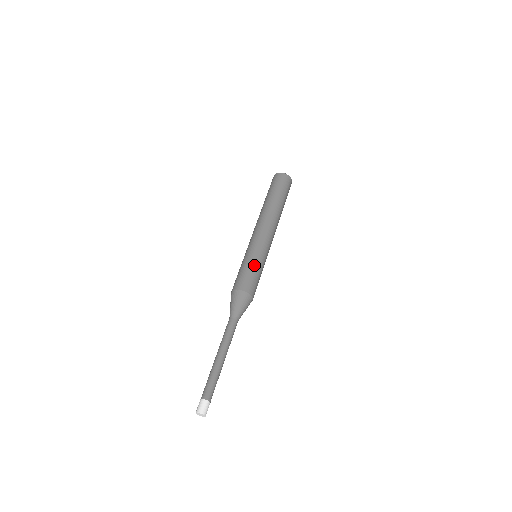
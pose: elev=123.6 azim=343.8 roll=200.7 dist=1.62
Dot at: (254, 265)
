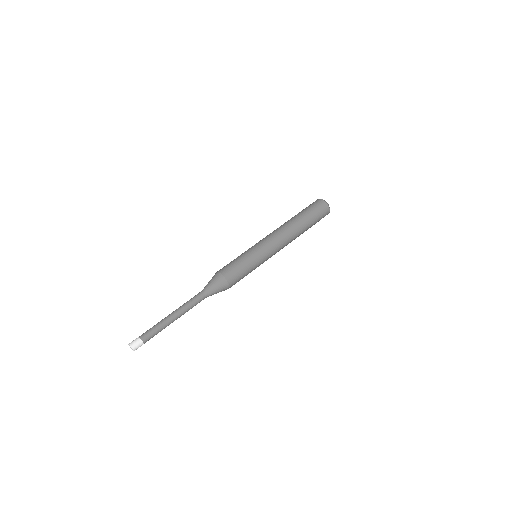
Dot at: (251, 268)
